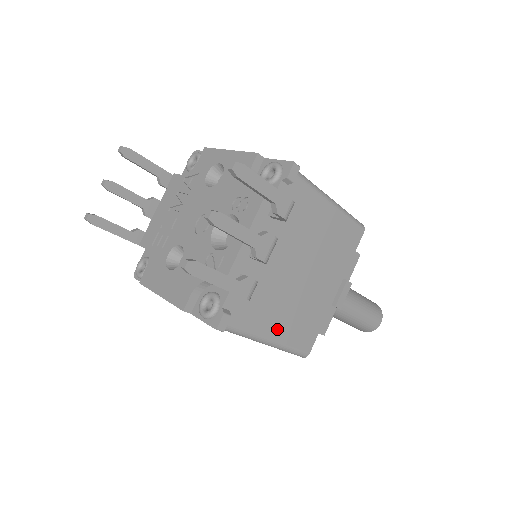
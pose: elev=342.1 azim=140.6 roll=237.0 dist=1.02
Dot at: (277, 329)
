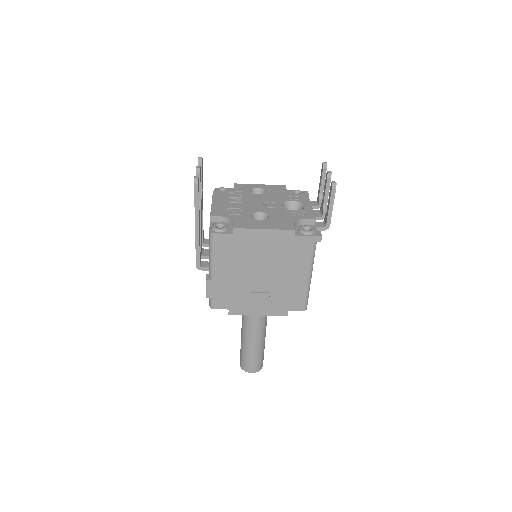
Dot at: occluded
